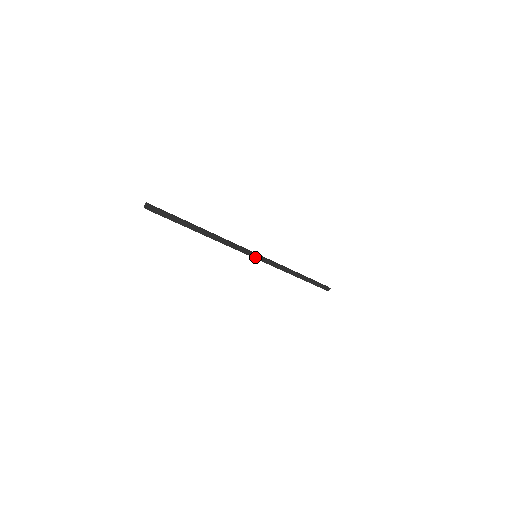
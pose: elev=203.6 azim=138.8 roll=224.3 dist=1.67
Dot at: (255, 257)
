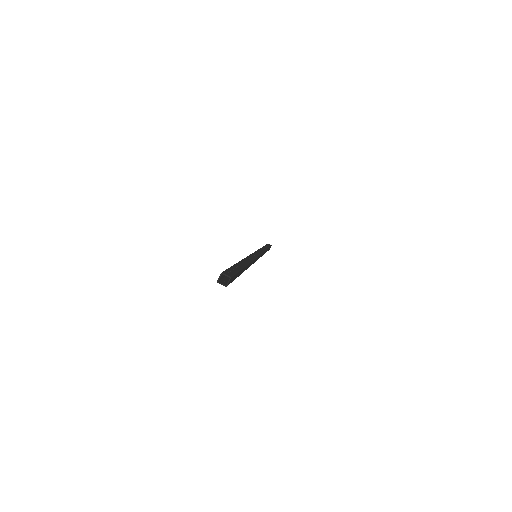
Dot at: (257, 259)
